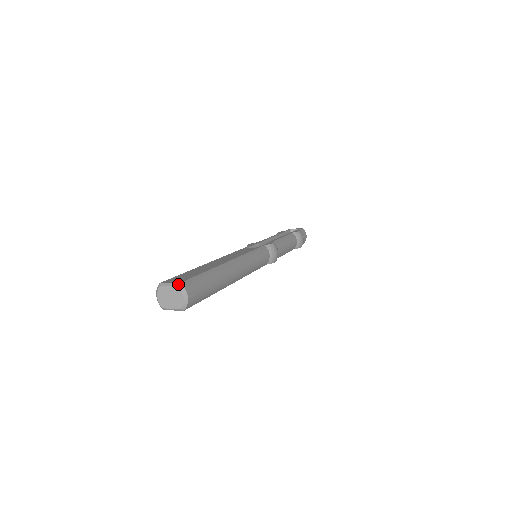
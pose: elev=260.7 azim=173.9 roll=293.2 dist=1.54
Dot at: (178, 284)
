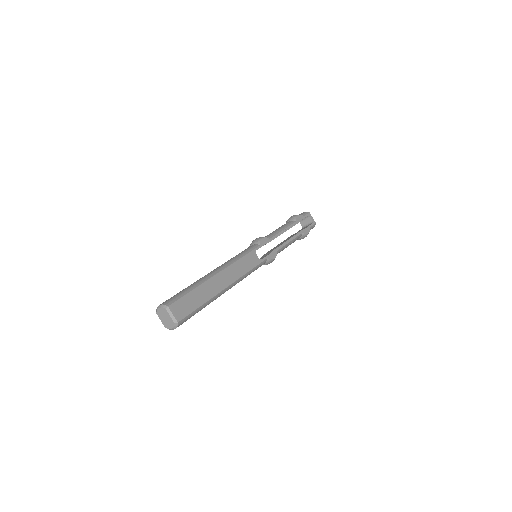
Dot at: (176, 322)
